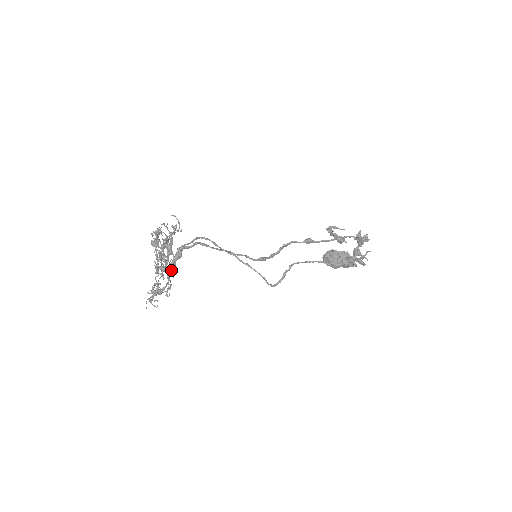
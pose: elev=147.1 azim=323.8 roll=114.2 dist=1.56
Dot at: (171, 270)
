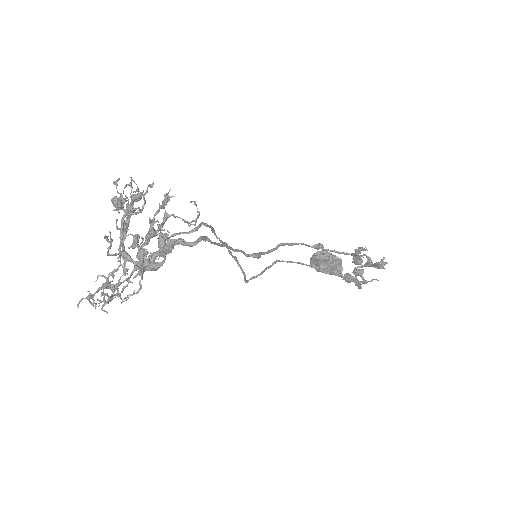
Dot at: occluded
